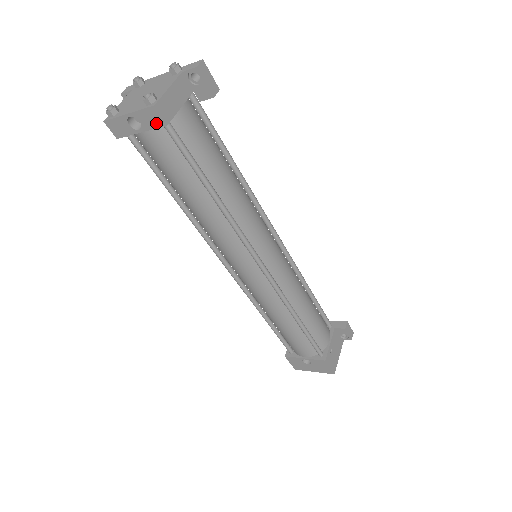
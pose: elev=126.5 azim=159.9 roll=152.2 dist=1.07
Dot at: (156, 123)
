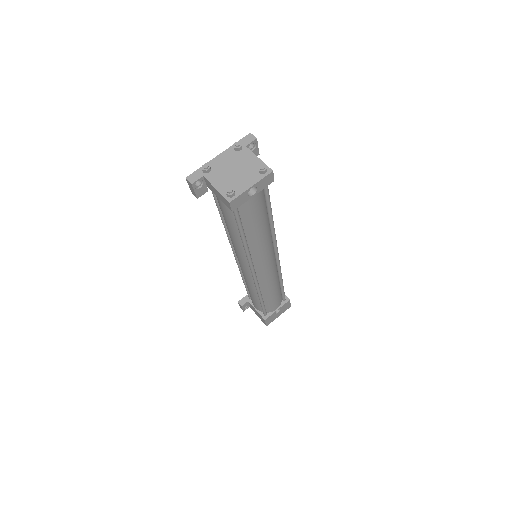
Dot at: (268, 183)
